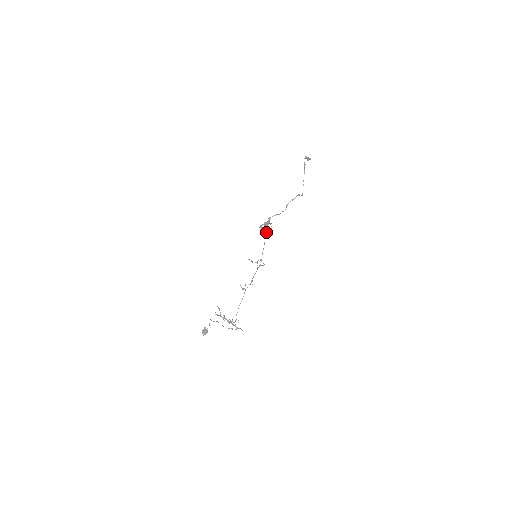
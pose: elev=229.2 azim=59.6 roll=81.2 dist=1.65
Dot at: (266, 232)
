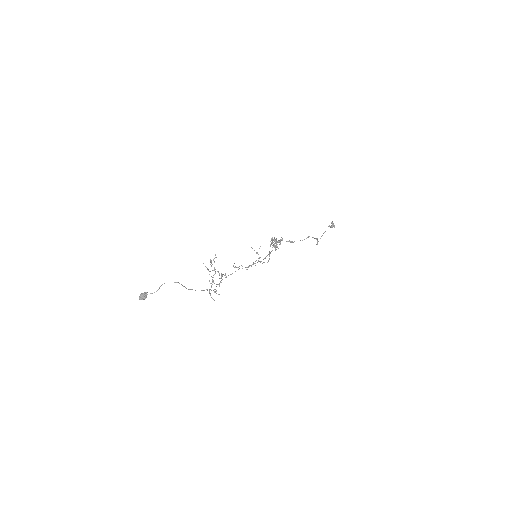
Dot at: (272, 247)
